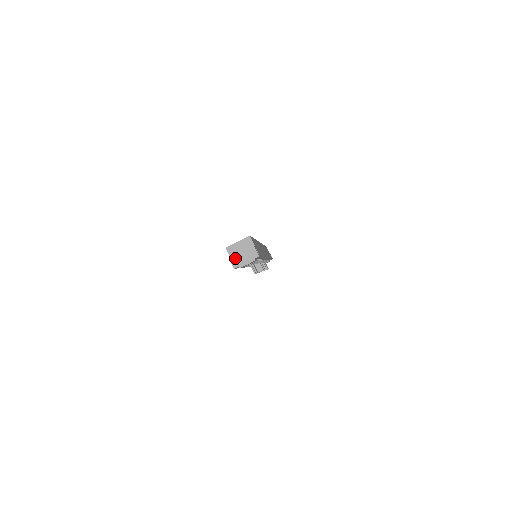
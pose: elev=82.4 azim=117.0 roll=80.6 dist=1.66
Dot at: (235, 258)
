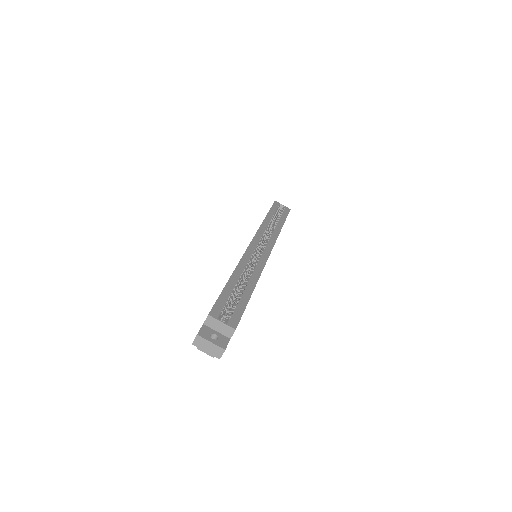
Dot at: (201, 340)
